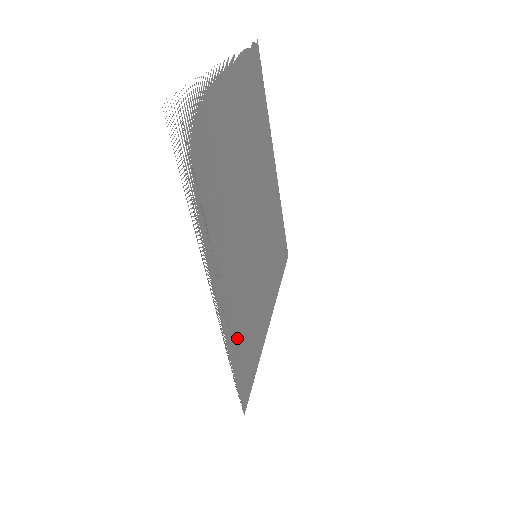
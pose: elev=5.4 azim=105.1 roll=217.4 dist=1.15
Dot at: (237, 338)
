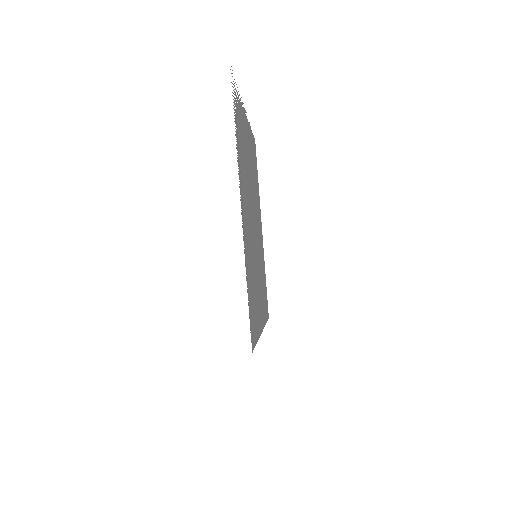
Dot at: (249, 277)
